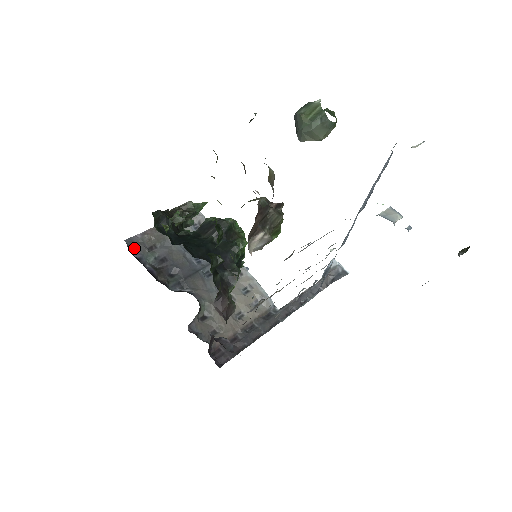
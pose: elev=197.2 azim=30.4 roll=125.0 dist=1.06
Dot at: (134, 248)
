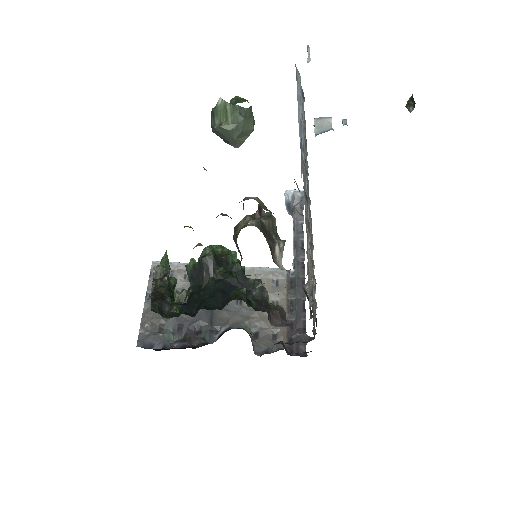
Dot at: (150, 344)
